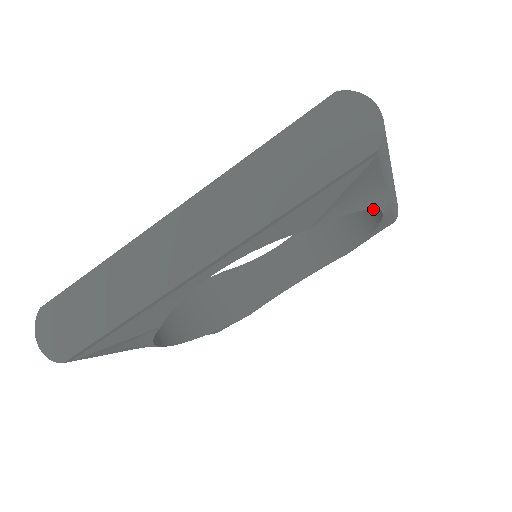
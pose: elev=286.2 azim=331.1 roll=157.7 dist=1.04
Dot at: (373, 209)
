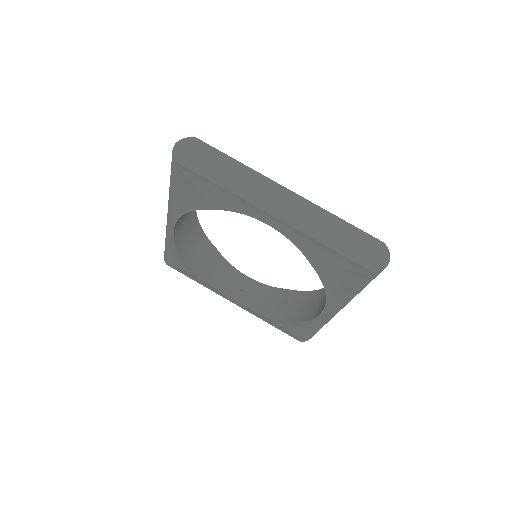
Dot at: (314, 312)
